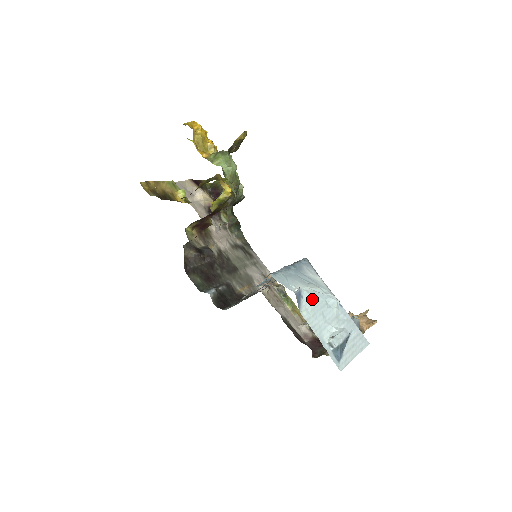
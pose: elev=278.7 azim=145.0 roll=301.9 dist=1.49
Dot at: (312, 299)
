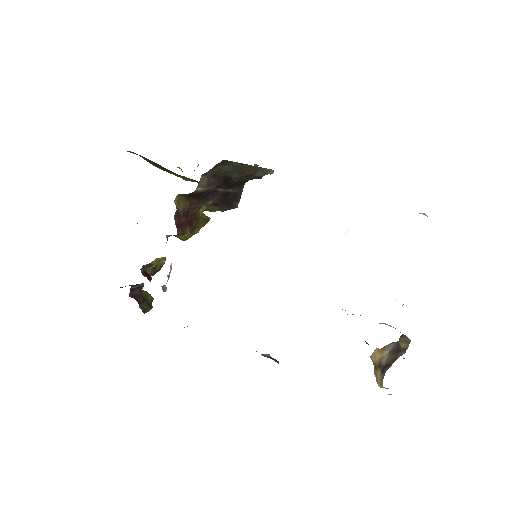
Dot at: occluded
